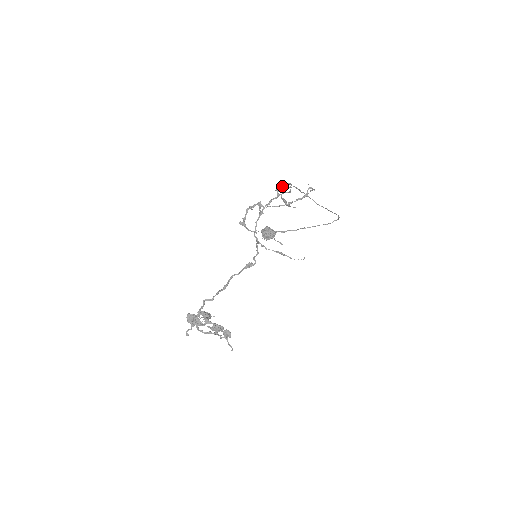
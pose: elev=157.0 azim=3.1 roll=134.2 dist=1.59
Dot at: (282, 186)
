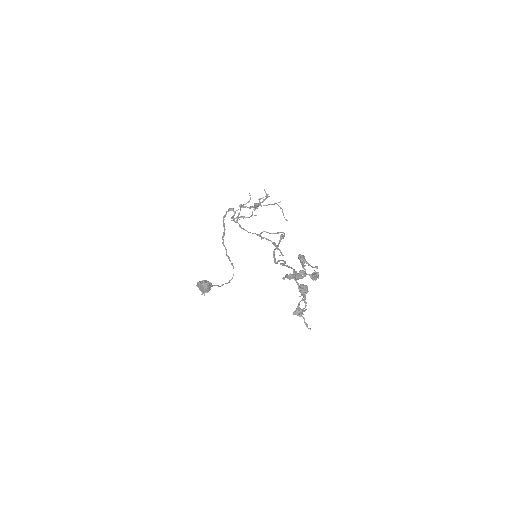
Dot at: occluded
